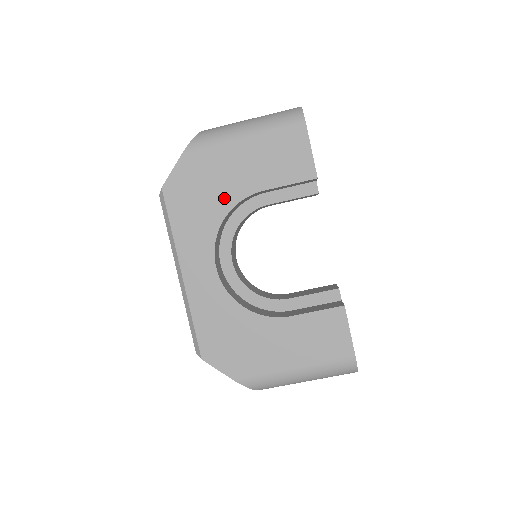
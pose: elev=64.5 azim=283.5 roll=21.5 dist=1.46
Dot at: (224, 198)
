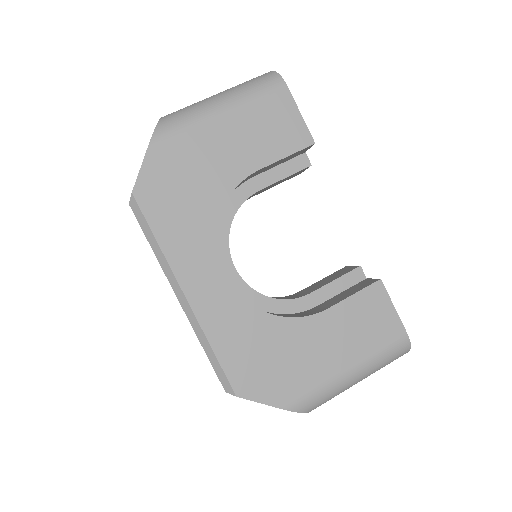
Dot at: (215, 188)
